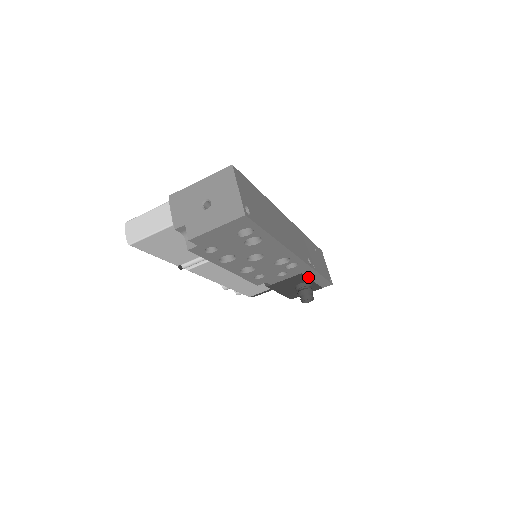
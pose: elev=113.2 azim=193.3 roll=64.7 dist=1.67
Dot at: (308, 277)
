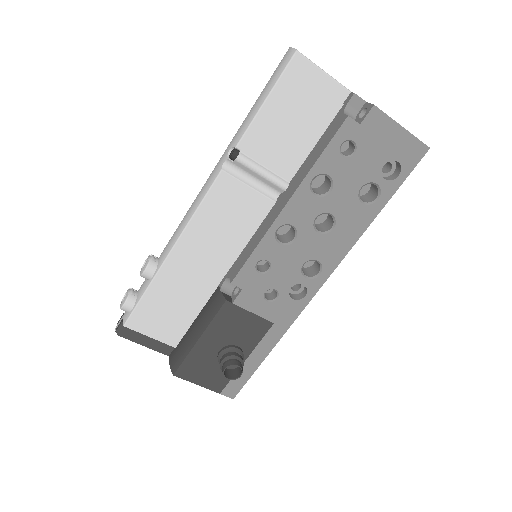
Dot at: (259, 343)
